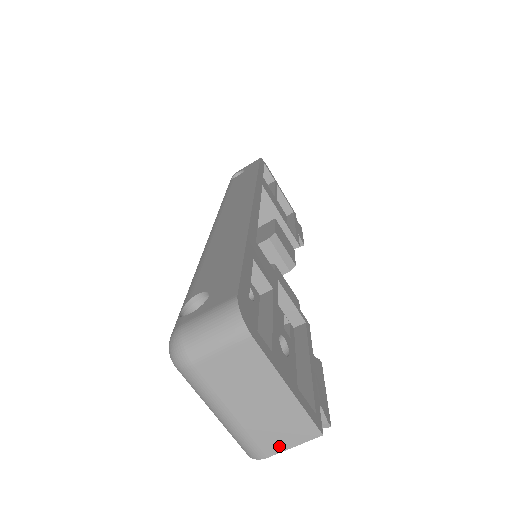
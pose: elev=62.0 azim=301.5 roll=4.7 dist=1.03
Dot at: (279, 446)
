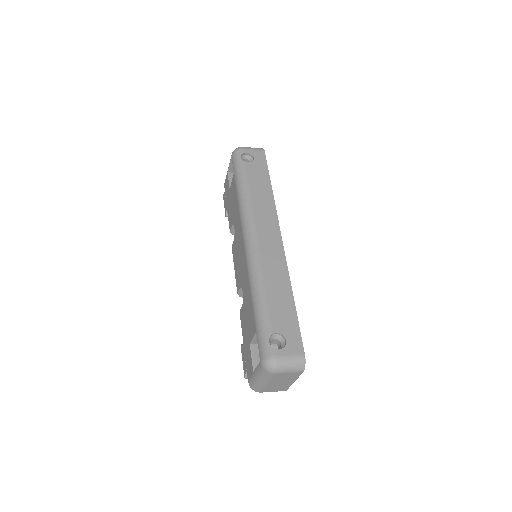
Dot at: (269, 391)
